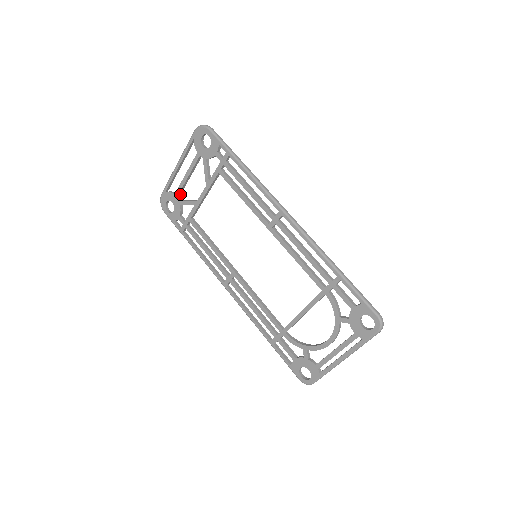
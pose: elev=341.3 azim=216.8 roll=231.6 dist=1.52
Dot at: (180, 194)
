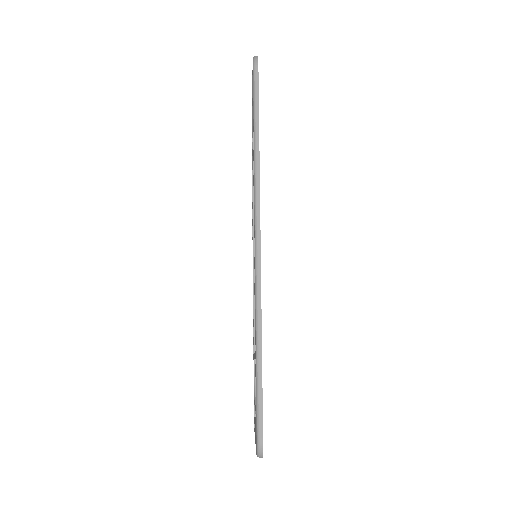
Dot at: occluded
